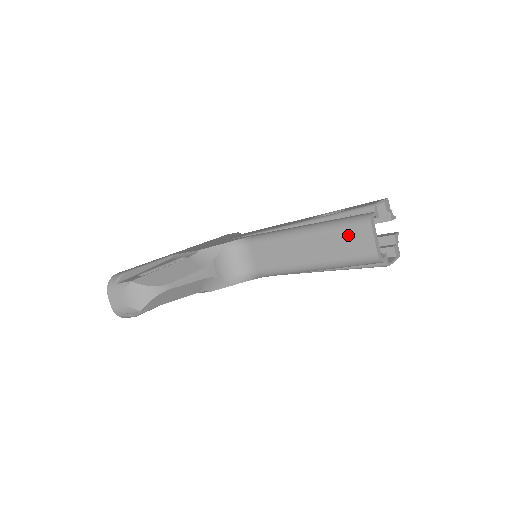
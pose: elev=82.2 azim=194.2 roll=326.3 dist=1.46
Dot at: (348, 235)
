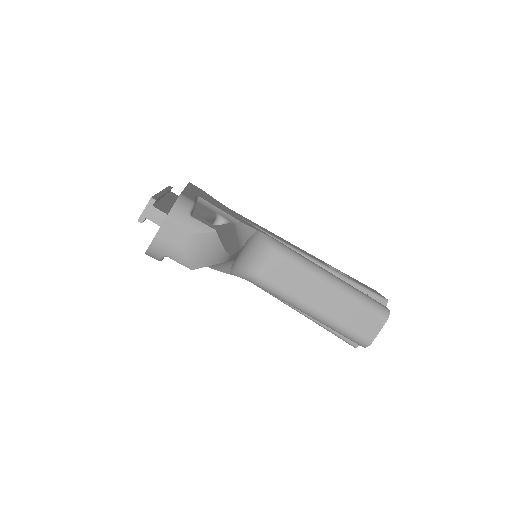
Dot at: (366, 313)
